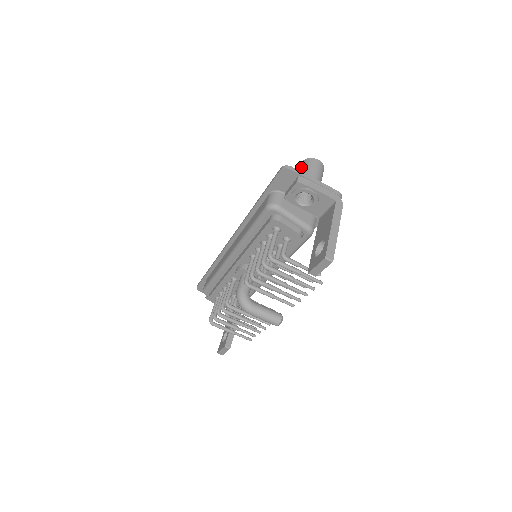
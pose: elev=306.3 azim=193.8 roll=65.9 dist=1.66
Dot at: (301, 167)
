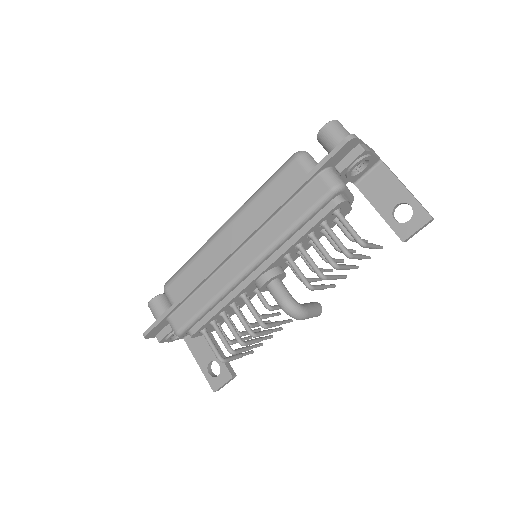
Dot at: (332, 133)
